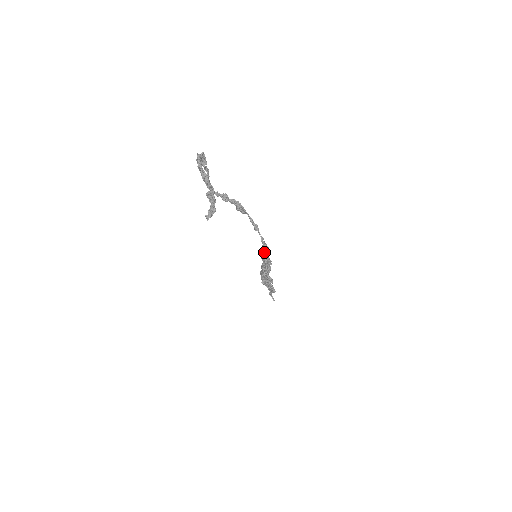
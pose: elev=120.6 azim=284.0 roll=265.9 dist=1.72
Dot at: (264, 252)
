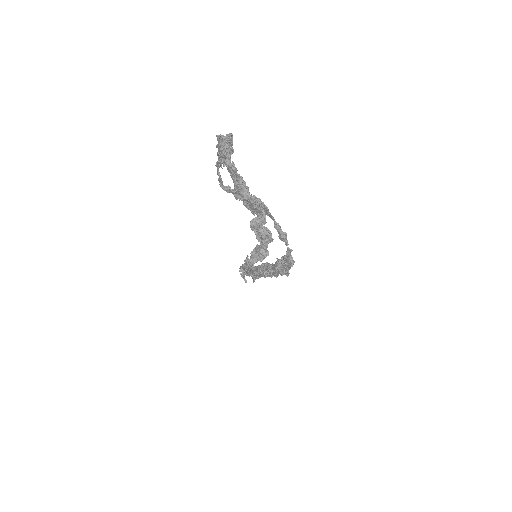
Dot at: (283, 263)
